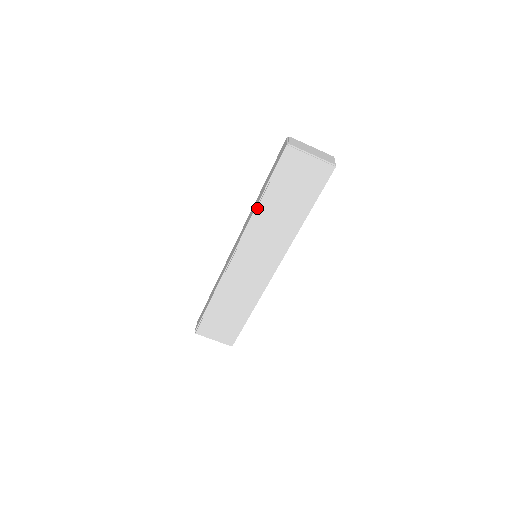
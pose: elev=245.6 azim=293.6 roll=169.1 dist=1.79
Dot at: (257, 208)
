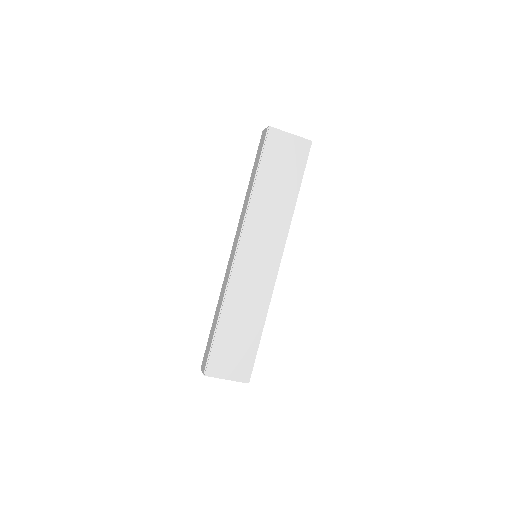
Dot at: (252, 194)
